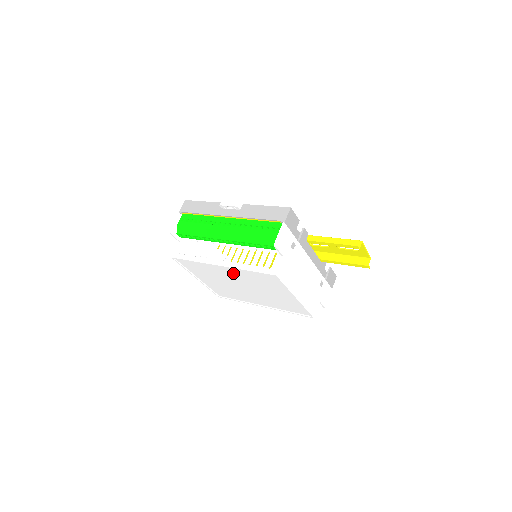
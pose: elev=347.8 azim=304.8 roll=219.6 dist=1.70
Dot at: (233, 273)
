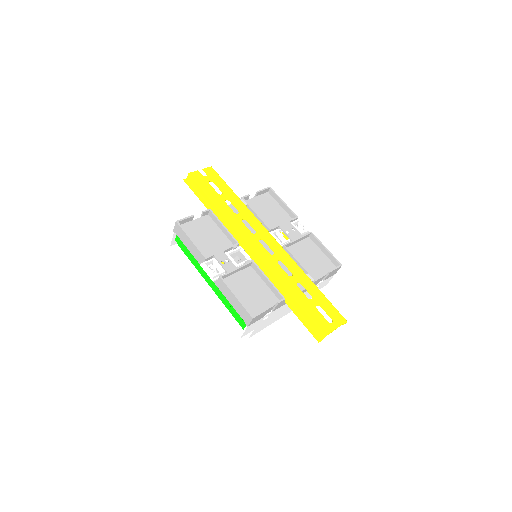
Dot at: occluded
